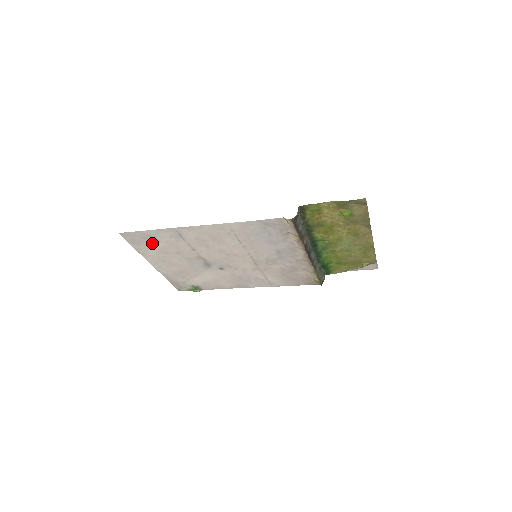
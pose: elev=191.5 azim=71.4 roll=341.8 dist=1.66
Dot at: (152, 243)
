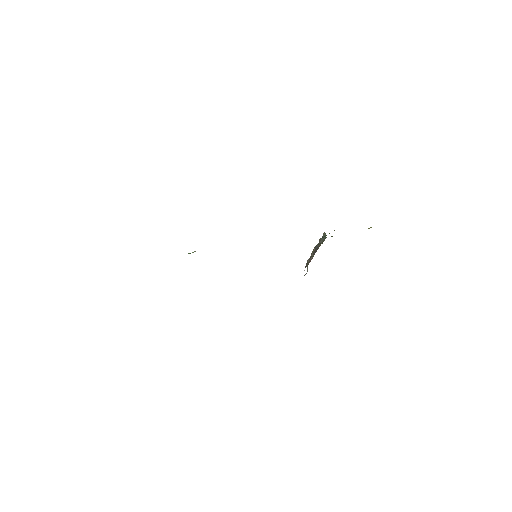
Dot at: occluded
